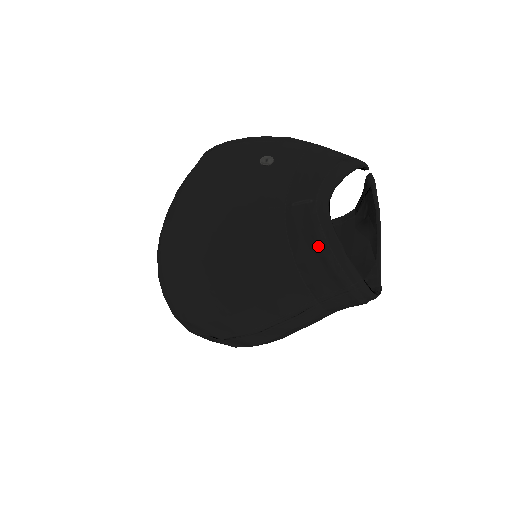
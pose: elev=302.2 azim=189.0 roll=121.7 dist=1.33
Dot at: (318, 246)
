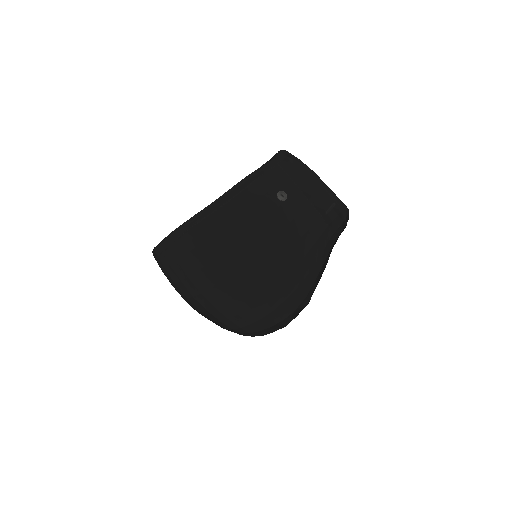
Dot at: (345, 224)
